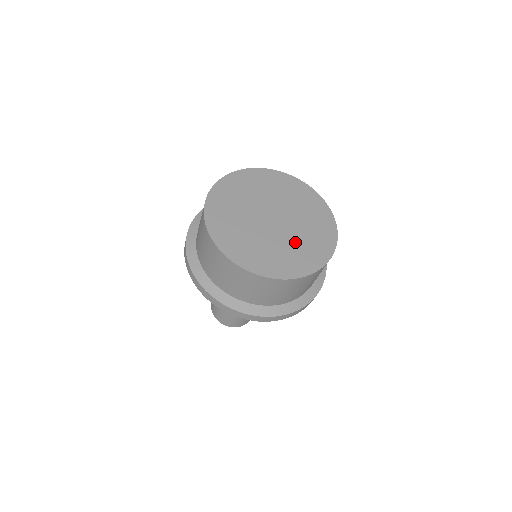
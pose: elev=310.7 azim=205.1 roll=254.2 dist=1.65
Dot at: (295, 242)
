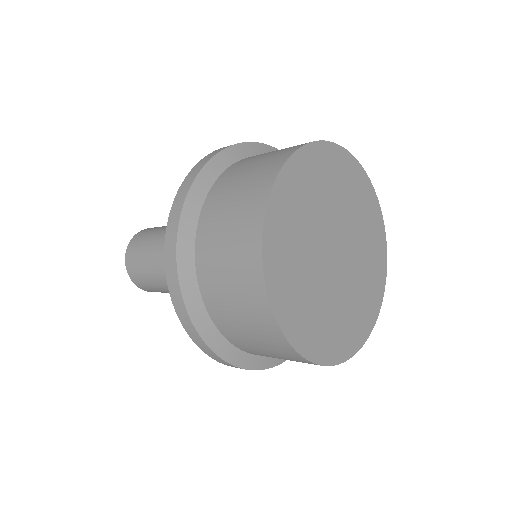
Dot at: (336, 306)
